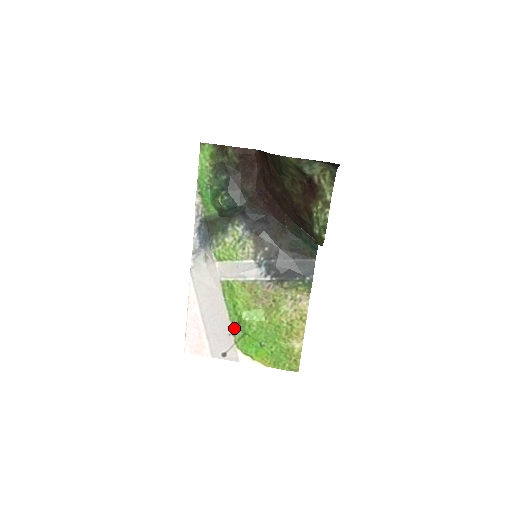
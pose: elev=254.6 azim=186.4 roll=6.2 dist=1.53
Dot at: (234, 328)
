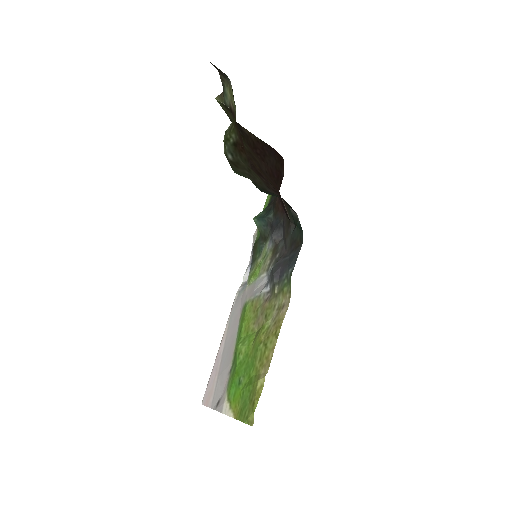
Dot at: (233, 363)
